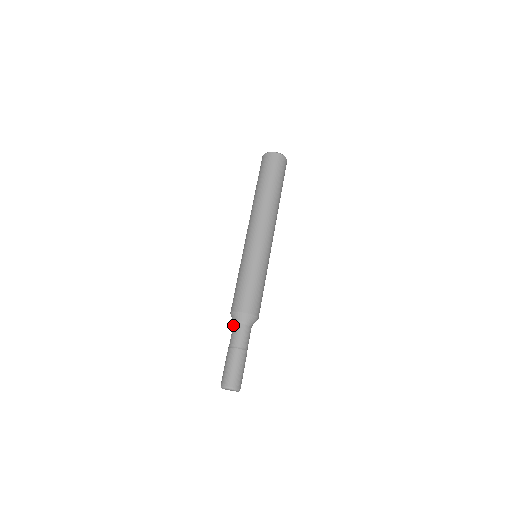
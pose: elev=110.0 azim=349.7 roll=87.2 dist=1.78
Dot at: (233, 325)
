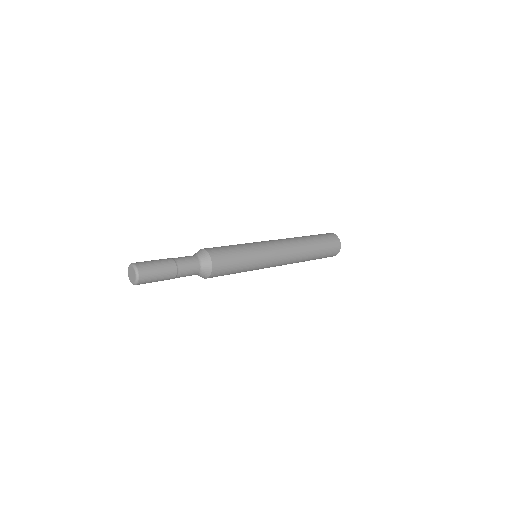
Dot at: occluded
